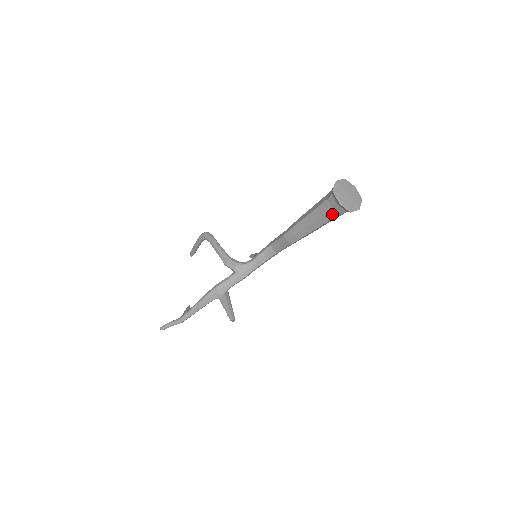
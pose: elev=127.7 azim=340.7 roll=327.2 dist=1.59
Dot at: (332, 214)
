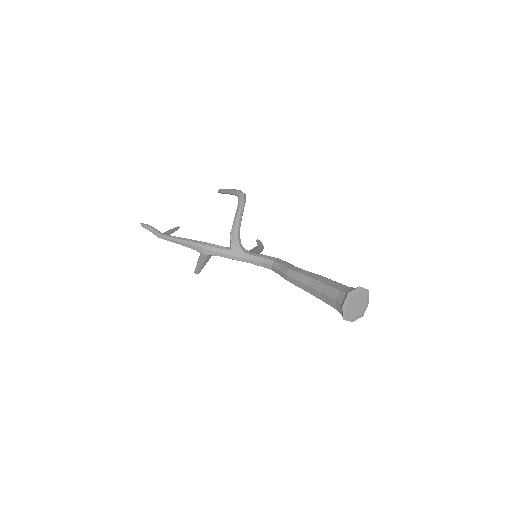
Dot at: (332, 303)
